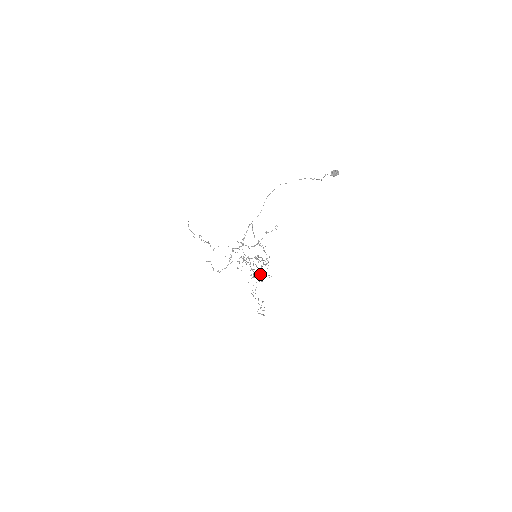
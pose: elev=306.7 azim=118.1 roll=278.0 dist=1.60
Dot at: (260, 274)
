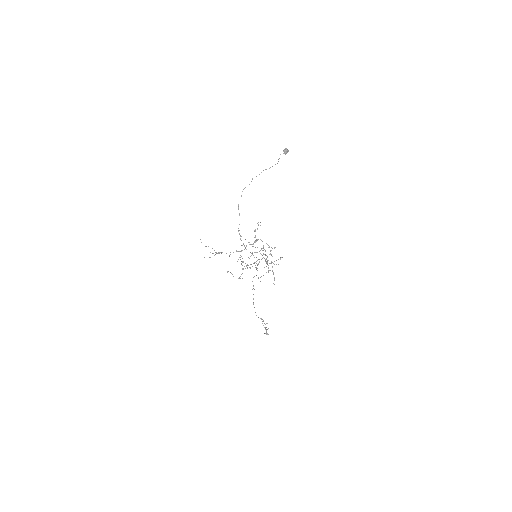
Dot at: (271, 263)
